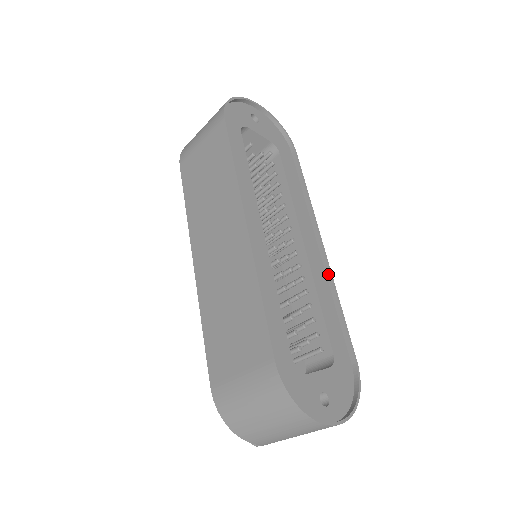
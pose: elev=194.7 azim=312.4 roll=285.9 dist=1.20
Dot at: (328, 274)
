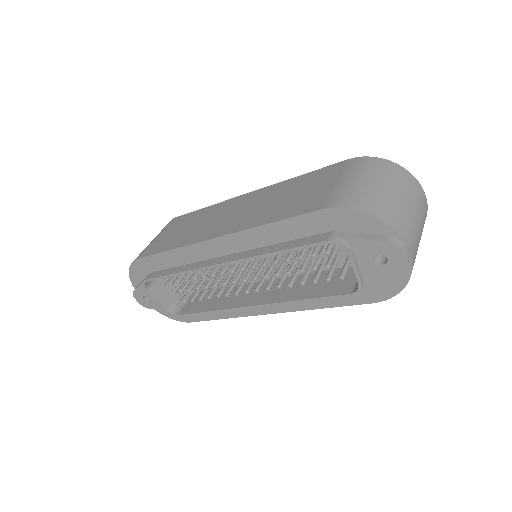
Dot at: occluded
